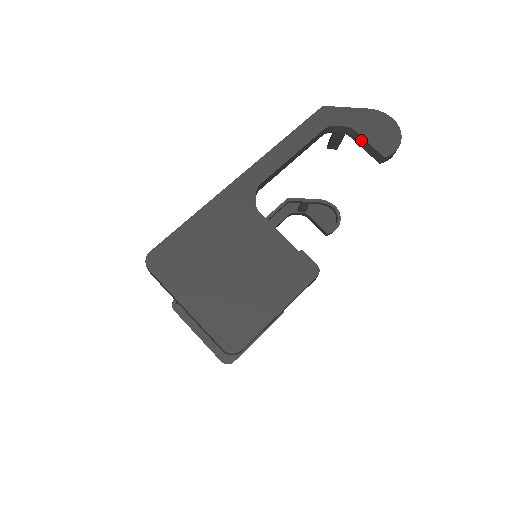
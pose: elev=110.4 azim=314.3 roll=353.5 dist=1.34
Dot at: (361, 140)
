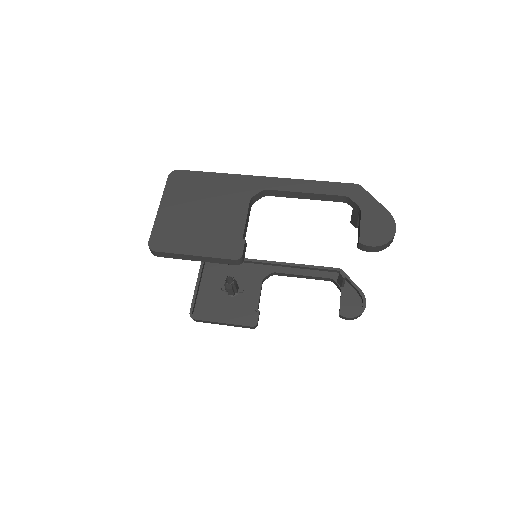
Dot at: (360, 222)
